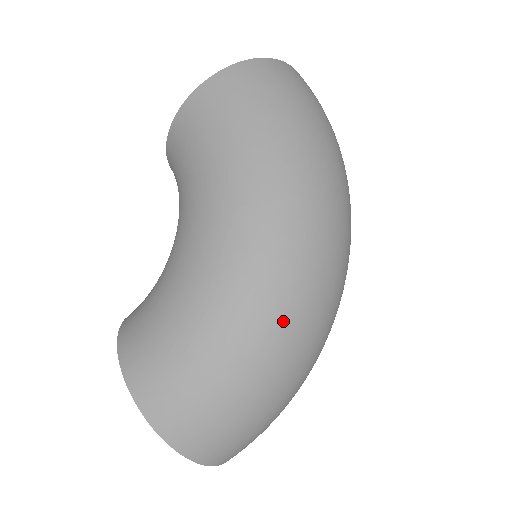
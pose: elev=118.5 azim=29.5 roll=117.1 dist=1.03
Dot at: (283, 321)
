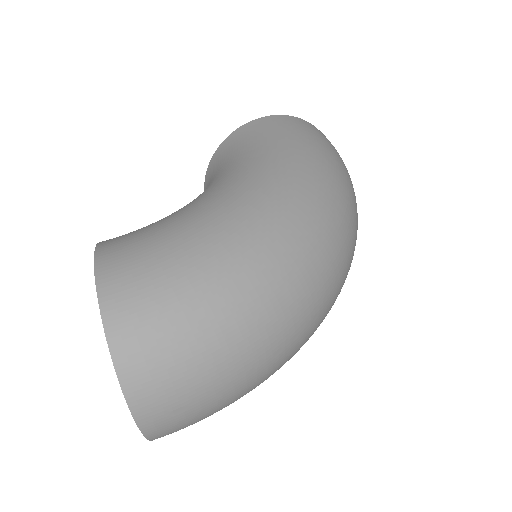
Dot at: (281, 263)
